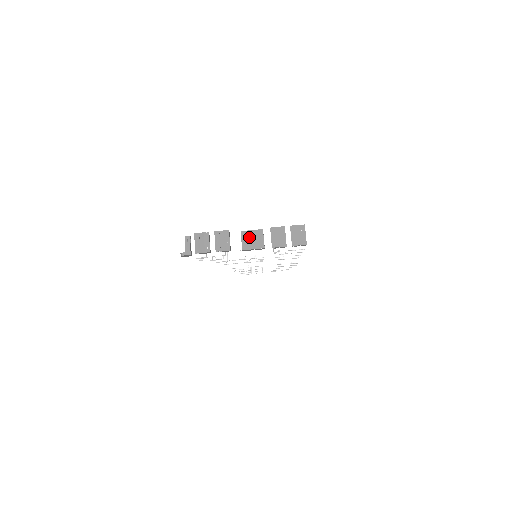
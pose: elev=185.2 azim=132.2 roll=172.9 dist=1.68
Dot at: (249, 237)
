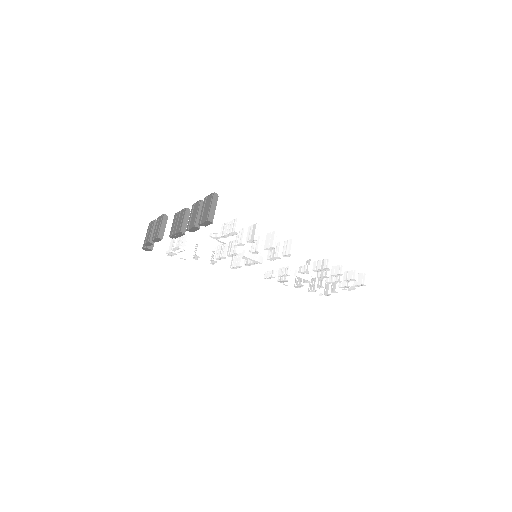
Dot at: (176, 220)
